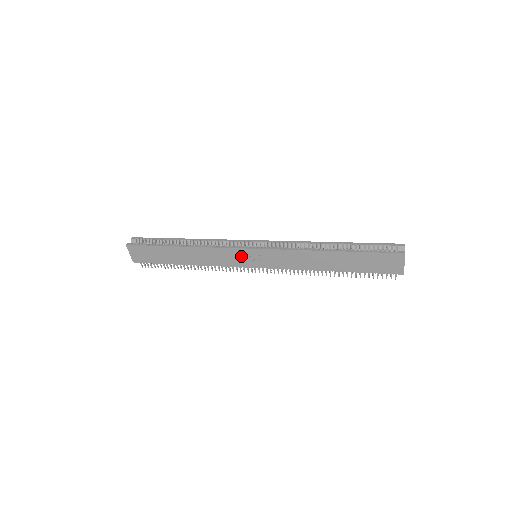
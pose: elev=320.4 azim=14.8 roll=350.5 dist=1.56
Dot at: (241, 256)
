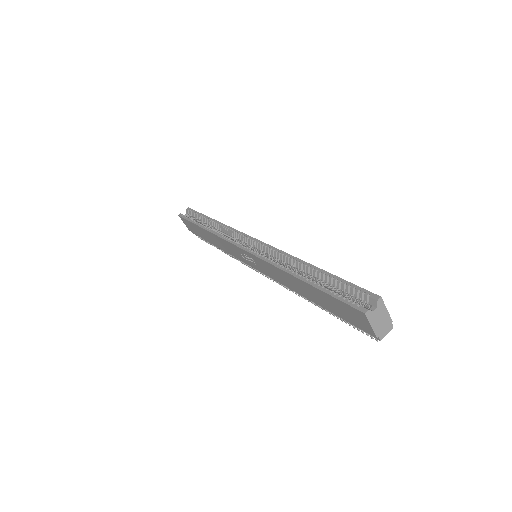
Dot at: (240, 253)
